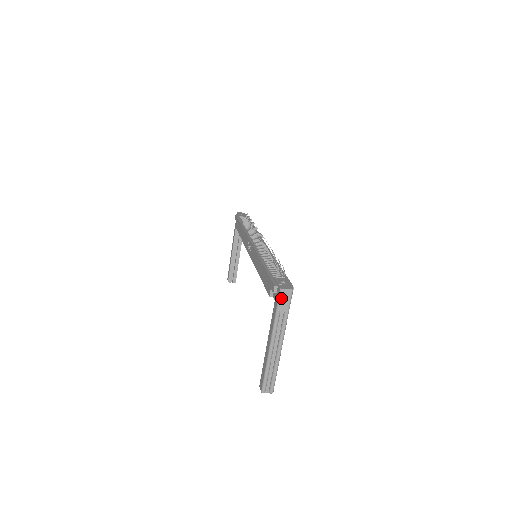
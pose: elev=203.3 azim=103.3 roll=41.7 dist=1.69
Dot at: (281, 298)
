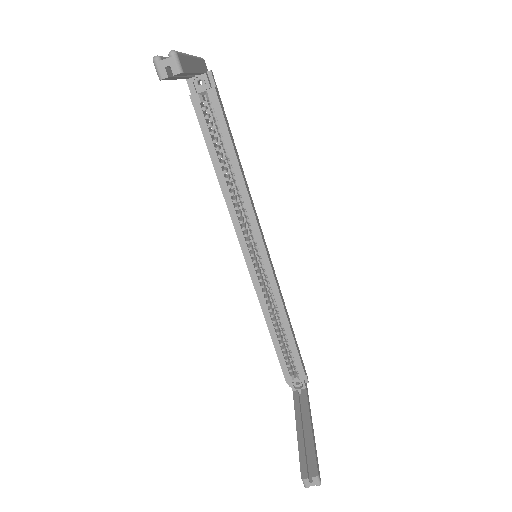
Dot at: occluded
